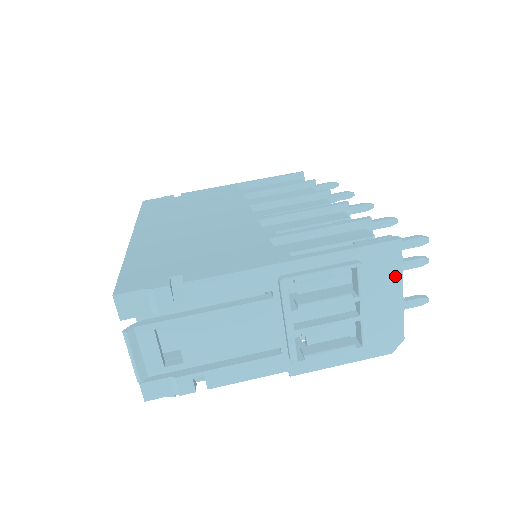
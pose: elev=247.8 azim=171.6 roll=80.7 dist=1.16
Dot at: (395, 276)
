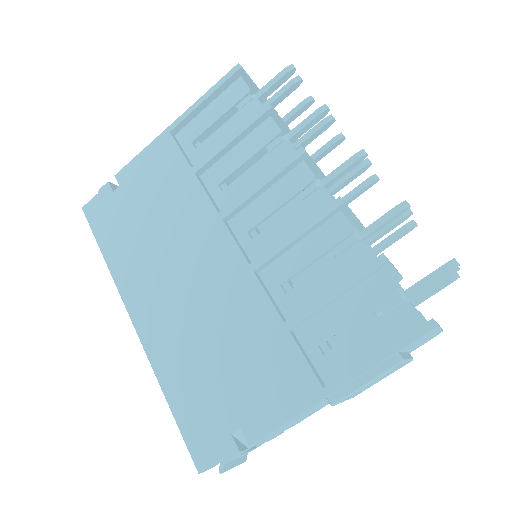
Dot at: (433, 332)
